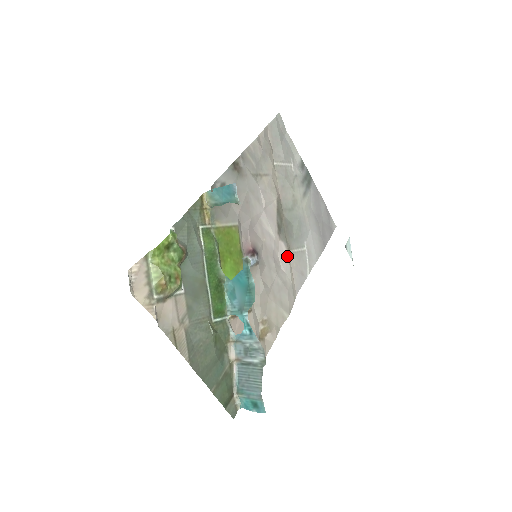
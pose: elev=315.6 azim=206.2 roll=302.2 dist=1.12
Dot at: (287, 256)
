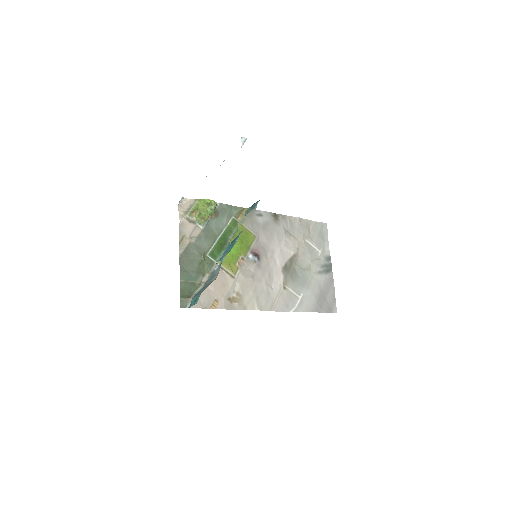
Dot at: (281, 285)
